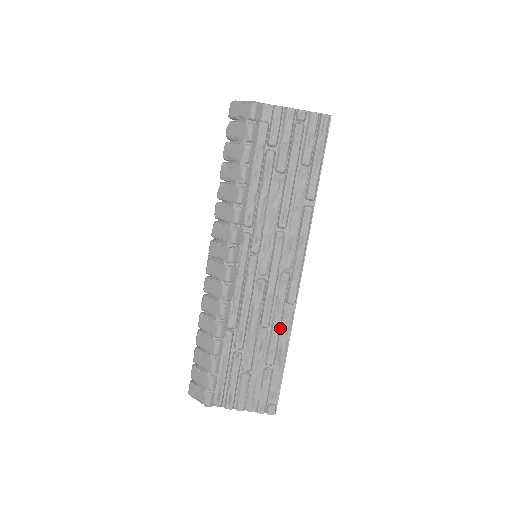
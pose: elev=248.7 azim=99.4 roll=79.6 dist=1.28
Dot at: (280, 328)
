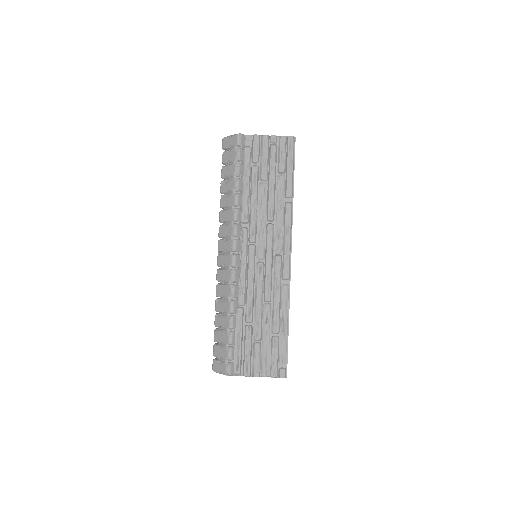
Dot at: (280, 301)
